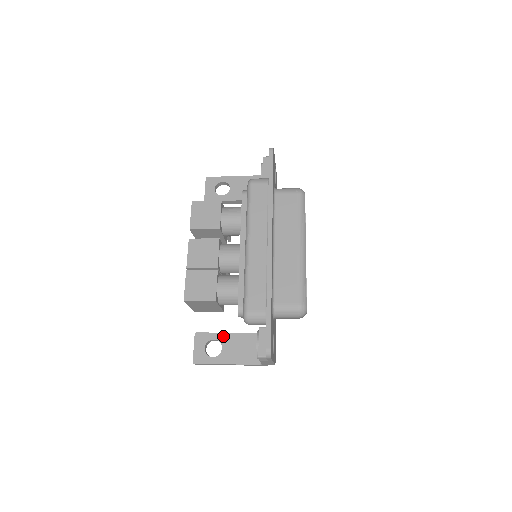
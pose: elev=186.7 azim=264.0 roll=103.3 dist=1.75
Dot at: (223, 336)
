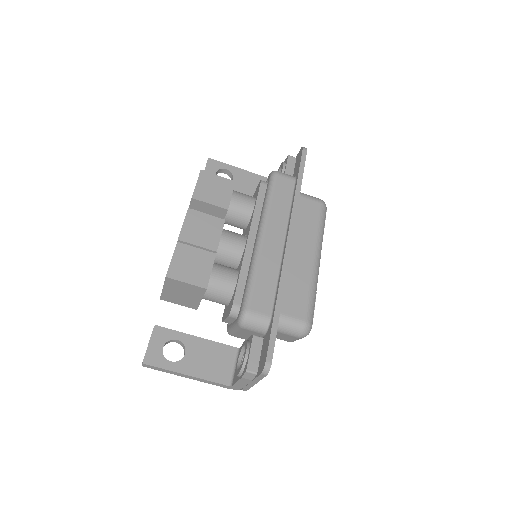
Dot at: (190, 339)
